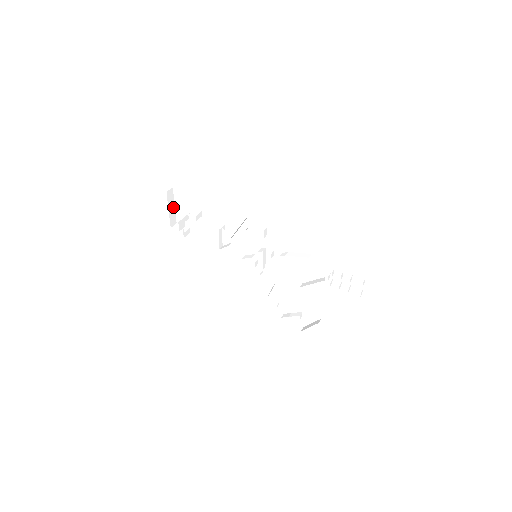
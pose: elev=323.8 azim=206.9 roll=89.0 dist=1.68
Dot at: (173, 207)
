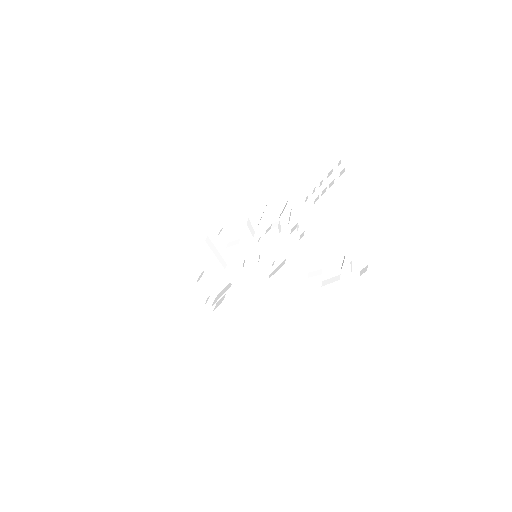
Dot at: occluded
